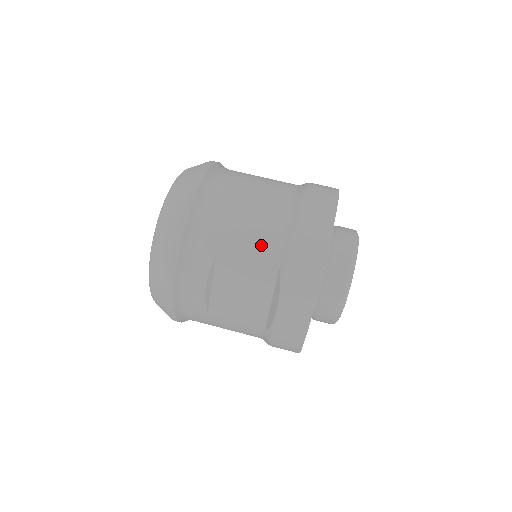
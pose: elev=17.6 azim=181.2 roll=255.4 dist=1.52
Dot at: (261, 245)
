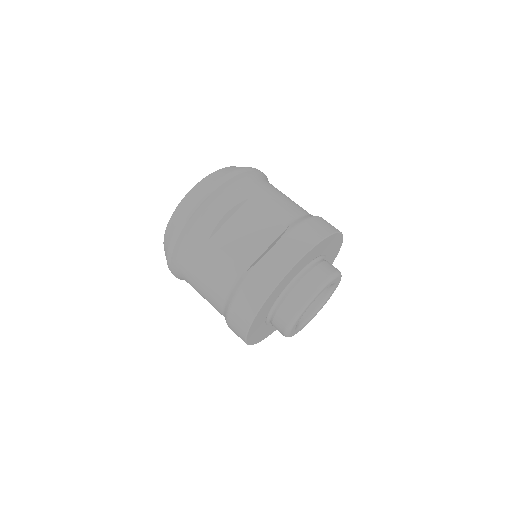
Dot at: (283, 211)
